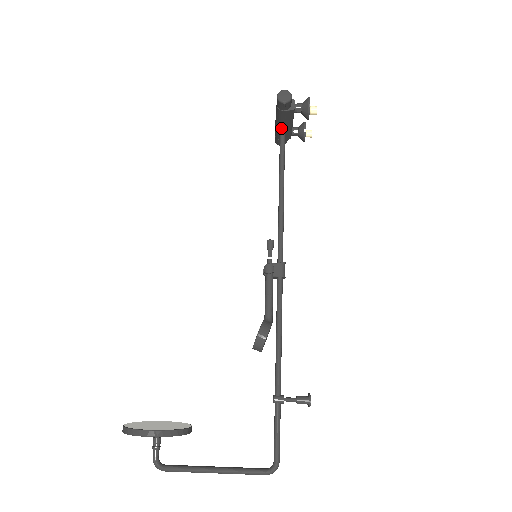
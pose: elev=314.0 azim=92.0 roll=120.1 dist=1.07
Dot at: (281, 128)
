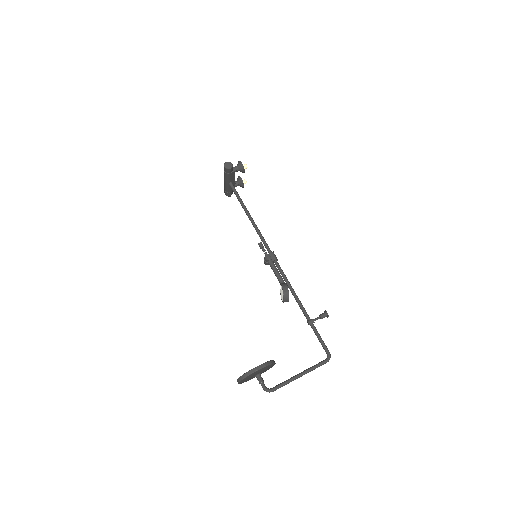
Dot at: (230, 184)
